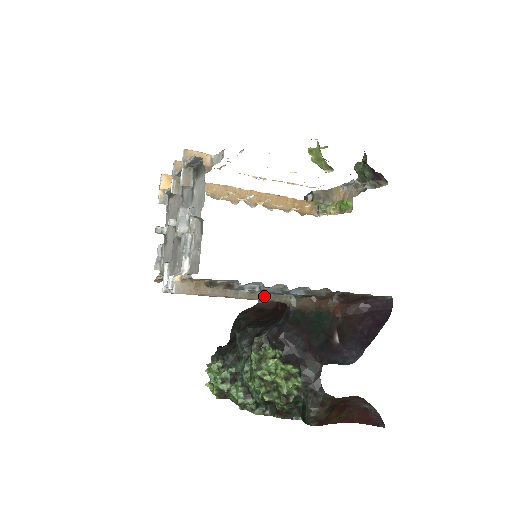
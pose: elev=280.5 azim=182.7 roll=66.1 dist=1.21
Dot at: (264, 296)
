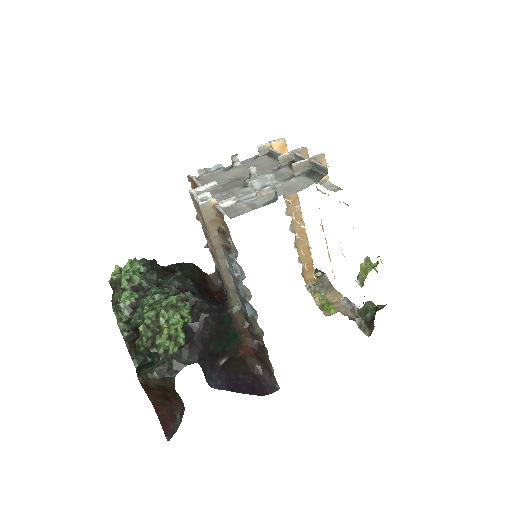
Dot at: (230, 282)
